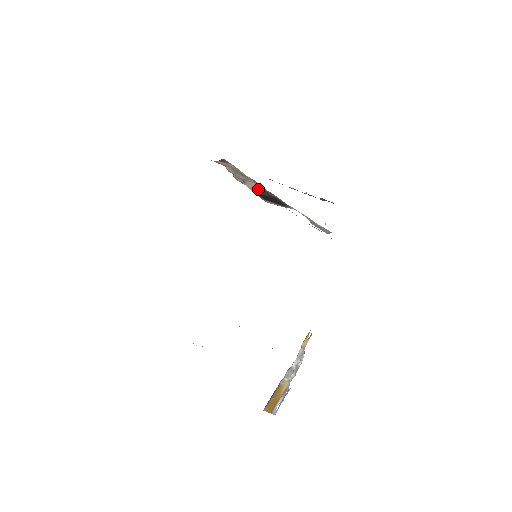
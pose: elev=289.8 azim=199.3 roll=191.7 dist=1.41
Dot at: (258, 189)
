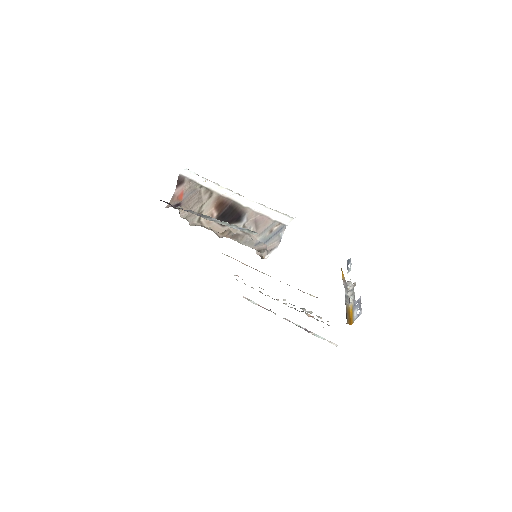
Dot at: (214, 208)
